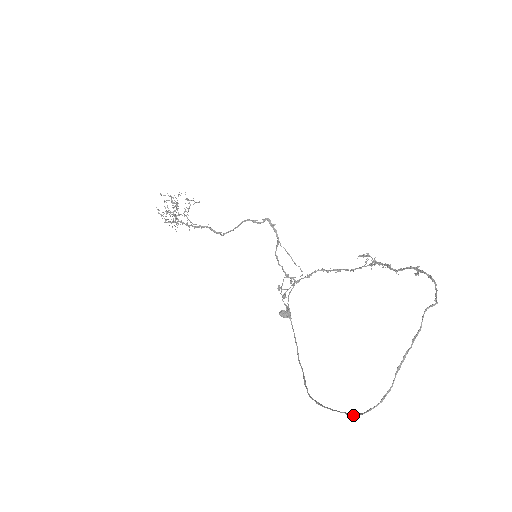
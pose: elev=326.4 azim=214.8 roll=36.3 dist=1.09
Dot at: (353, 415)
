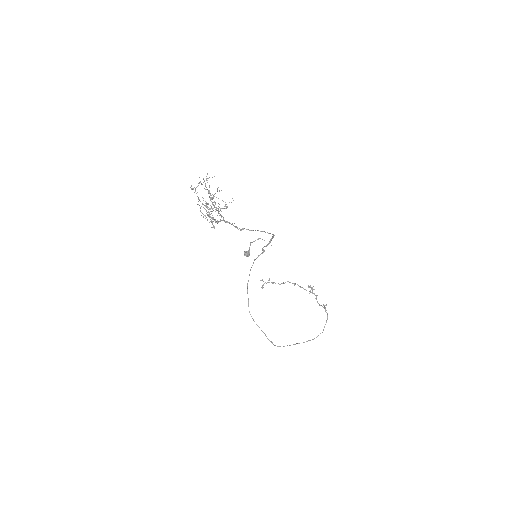
Dot at: (269, 340)
